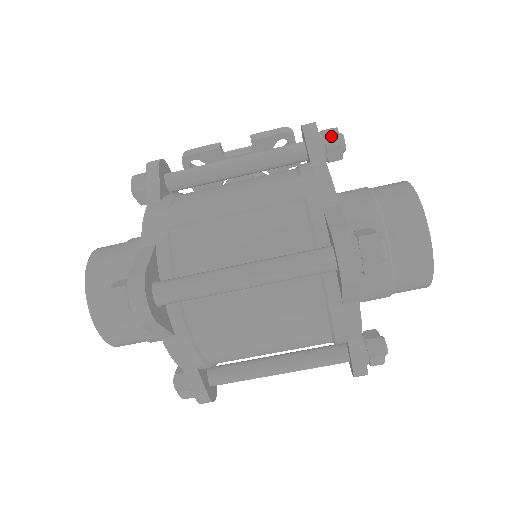
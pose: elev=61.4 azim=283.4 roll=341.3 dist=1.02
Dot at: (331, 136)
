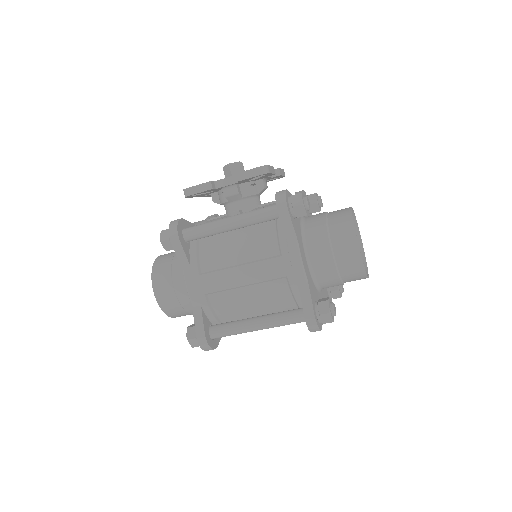
Dot at: (299, 210)
